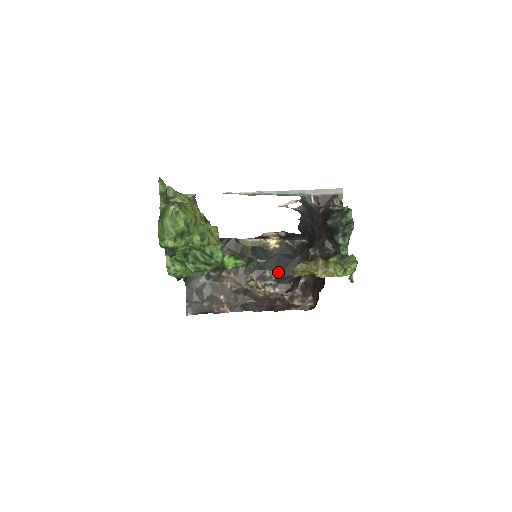
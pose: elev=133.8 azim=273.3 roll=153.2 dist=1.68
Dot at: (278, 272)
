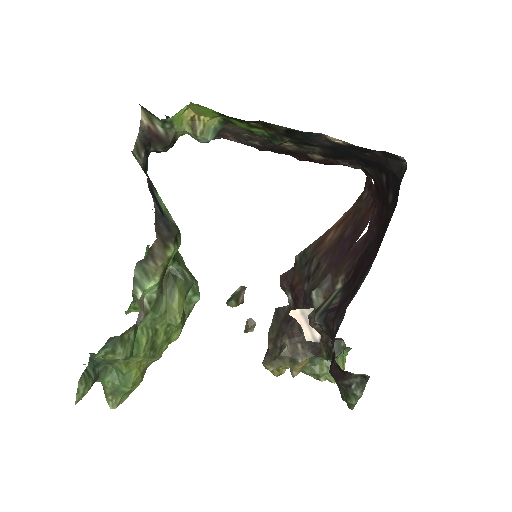
Dot at: (328, 152)
